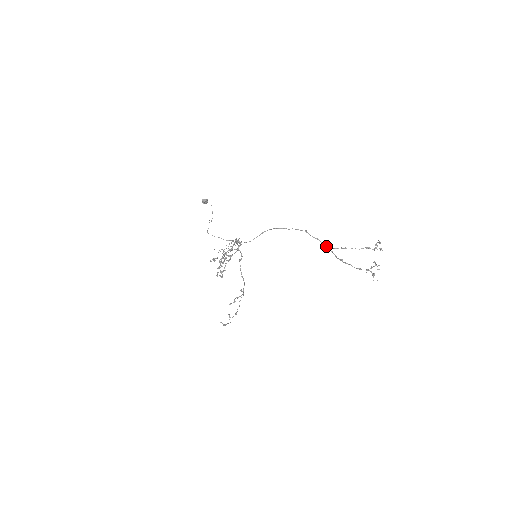
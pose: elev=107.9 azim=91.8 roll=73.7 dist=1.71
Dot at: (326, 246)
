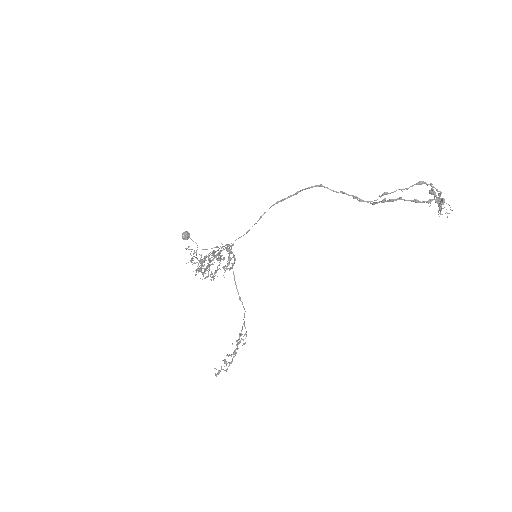
Dot at: (356, 197)
